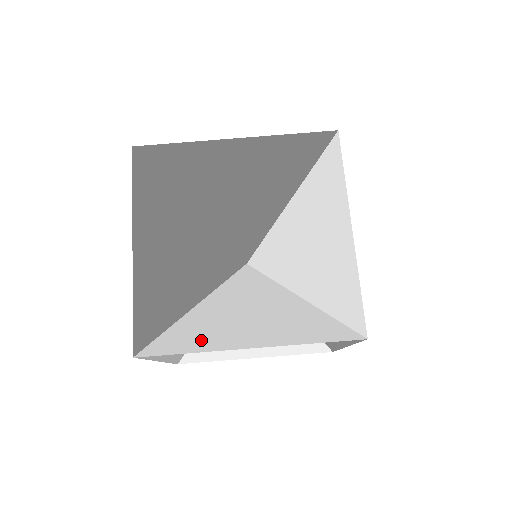
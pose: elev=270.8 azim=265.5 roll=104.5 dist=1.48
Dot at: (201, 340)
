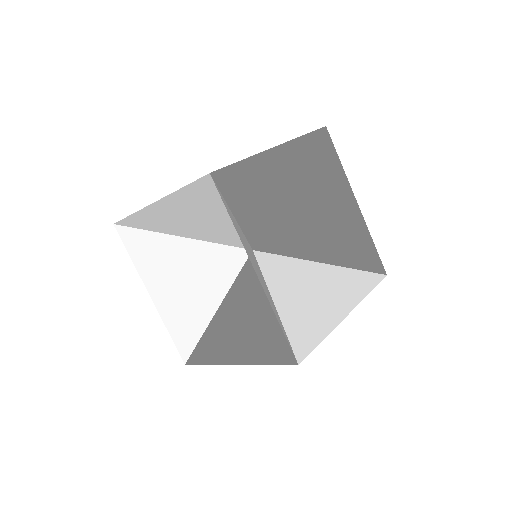
Dot at: (247, 170)
